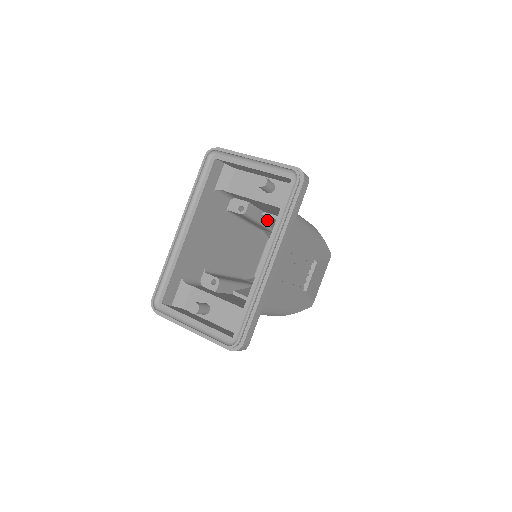
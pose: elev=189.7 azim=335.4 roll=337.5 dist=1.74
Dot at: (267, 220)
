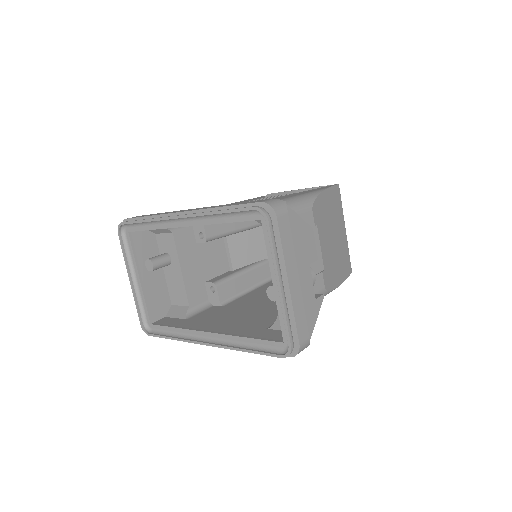
Dot at: occluded
